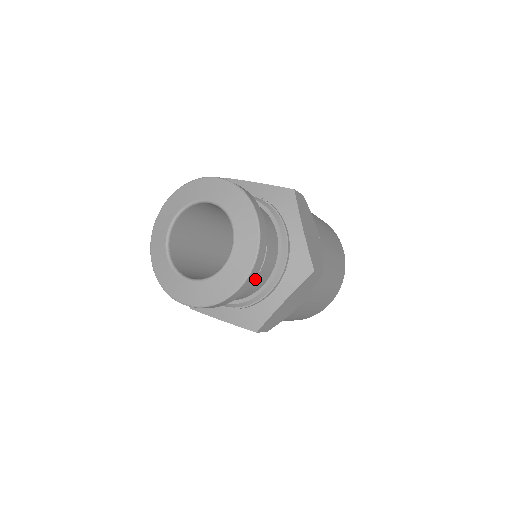
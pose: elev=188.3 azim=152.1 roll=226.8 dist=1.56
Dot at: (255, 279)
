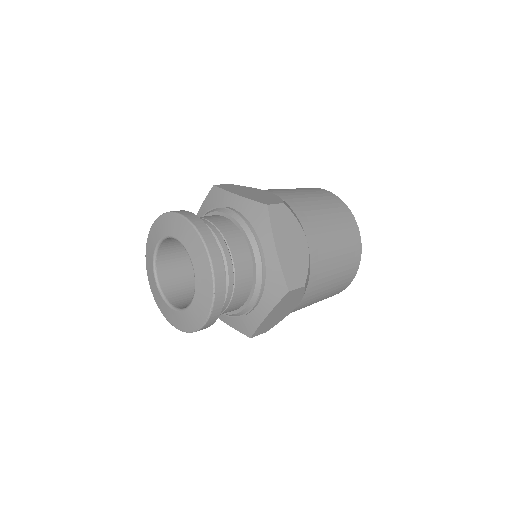
Dot at: occluded
